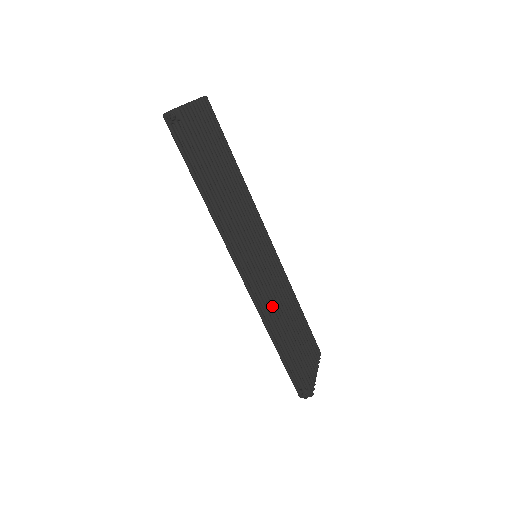
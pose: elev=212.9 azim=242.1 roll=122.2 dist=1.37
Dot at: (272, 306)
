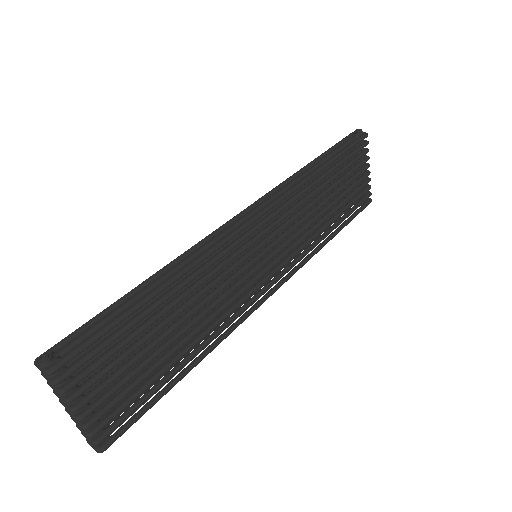
Dot at: (304, 264)
